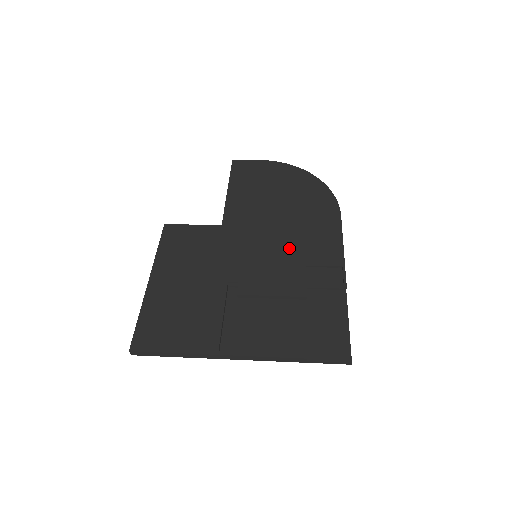
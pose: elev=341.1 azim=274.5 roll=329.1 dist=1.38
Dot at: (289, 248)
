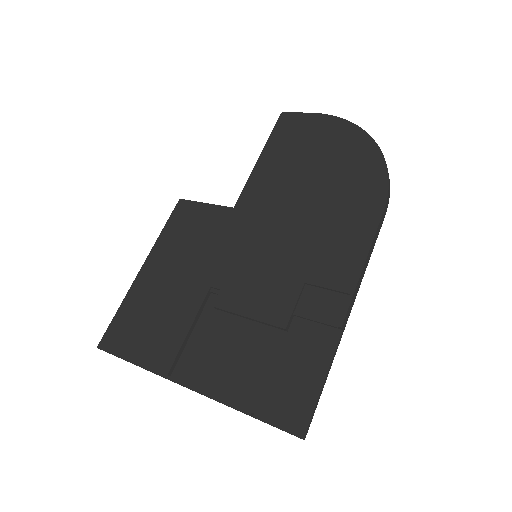
Dot at: (294, 253)
